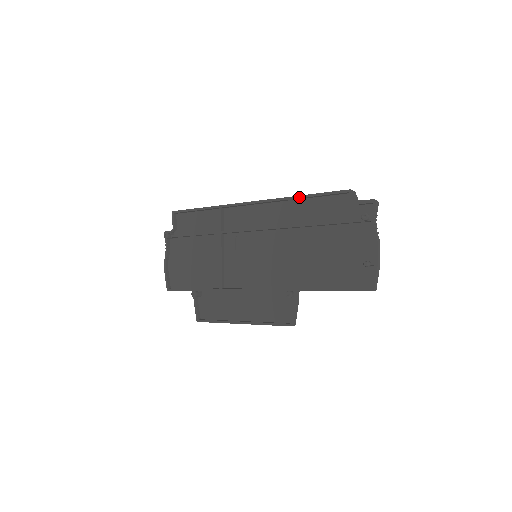
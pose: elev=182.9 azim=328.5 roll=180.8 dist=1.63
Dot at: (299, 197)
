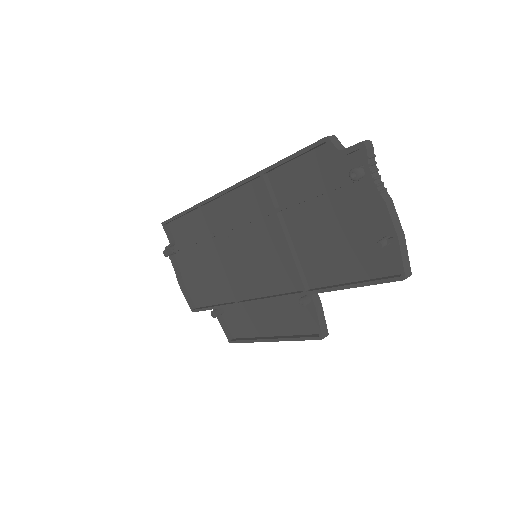
Dot at: (270, 168)
